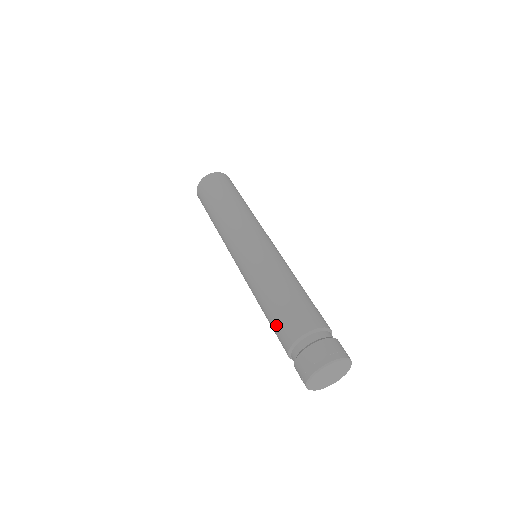
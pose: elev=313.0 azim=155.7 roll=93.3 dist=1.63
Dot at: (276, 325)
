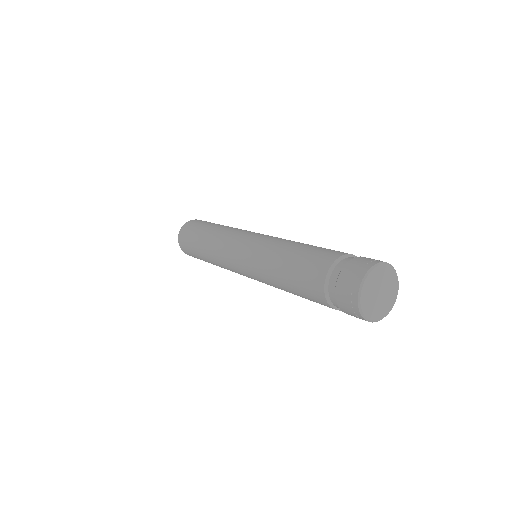
Dot at: (313, 252)
